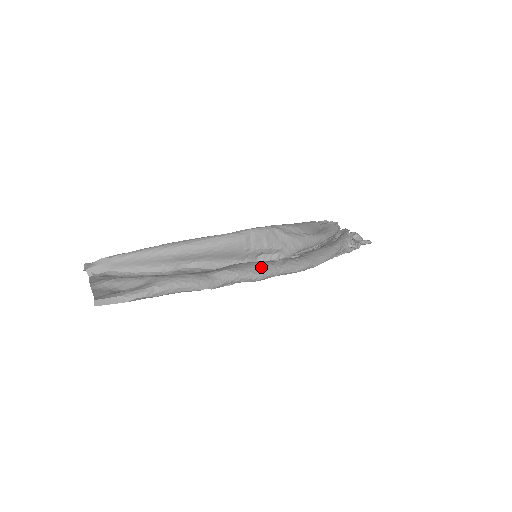
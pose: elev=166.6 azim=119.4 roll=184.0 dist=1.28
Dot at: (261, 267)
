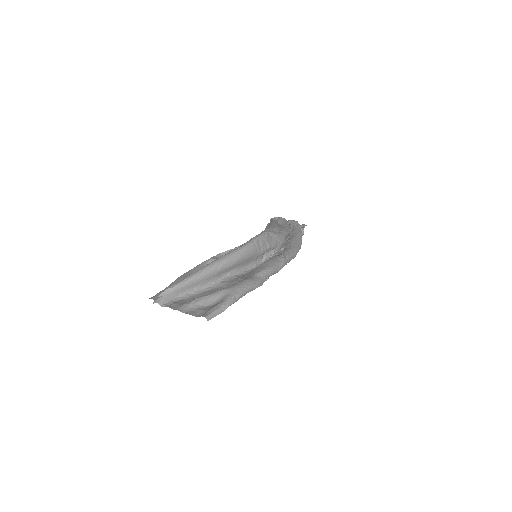
Dot at: (278, 261)
